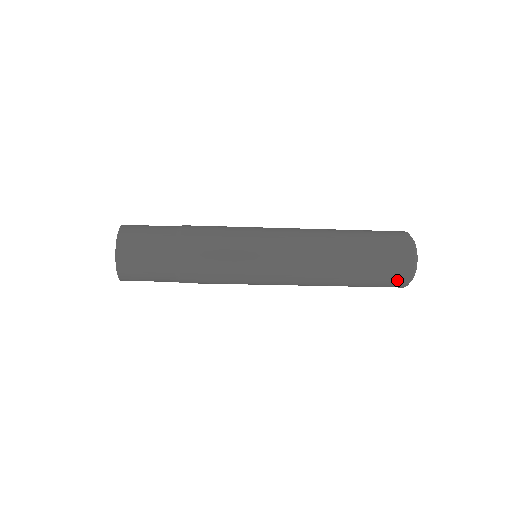
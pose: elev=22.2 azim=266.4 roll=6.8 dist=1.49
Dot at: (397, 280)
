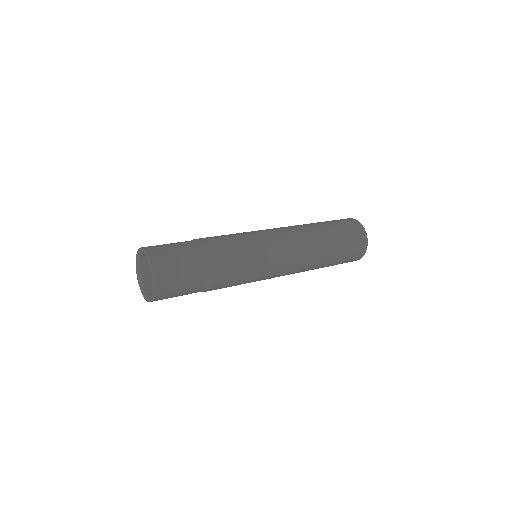
Dot at: occluded
